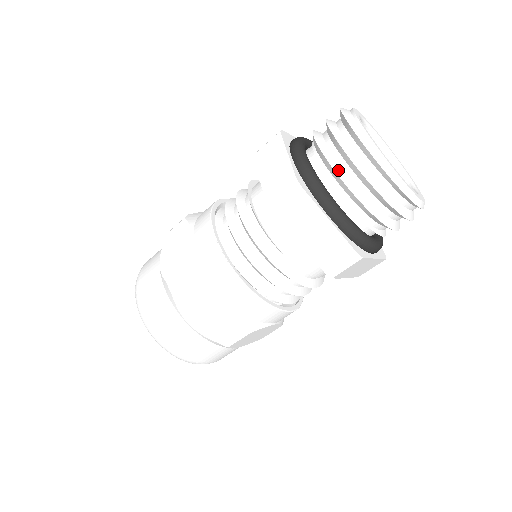
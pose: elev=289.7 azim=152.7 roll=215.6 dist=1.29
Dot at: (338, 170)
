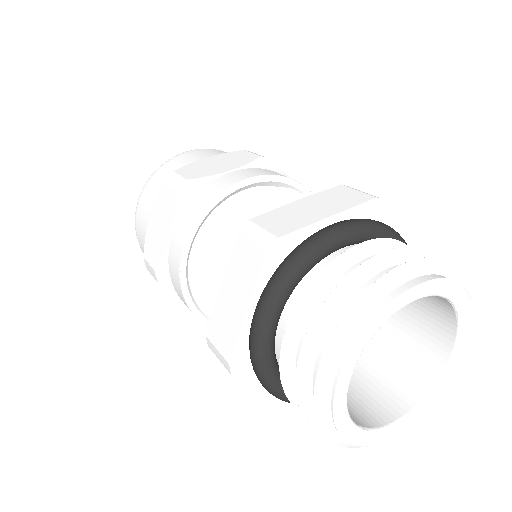
Dot at: (288, 384)
